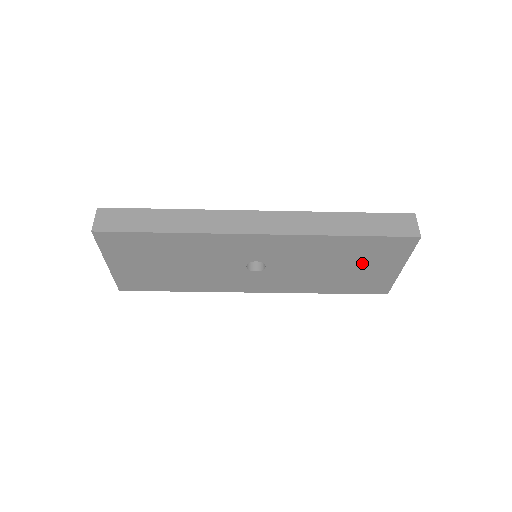
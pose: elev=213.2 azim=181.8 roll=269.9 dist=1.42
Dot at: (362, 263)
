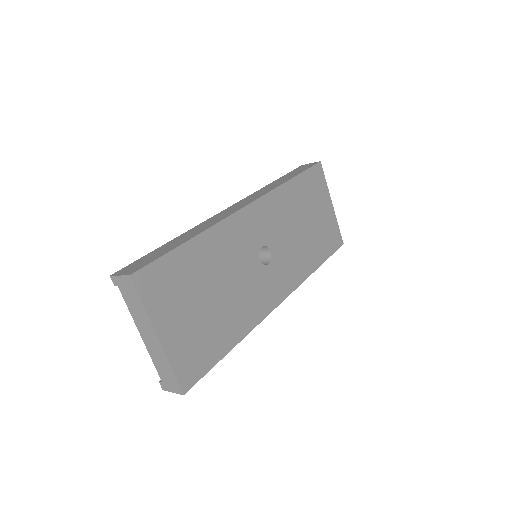
Dot at: (313, 210)
